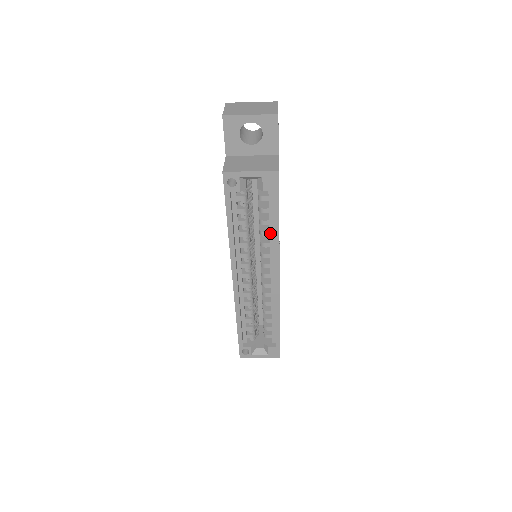
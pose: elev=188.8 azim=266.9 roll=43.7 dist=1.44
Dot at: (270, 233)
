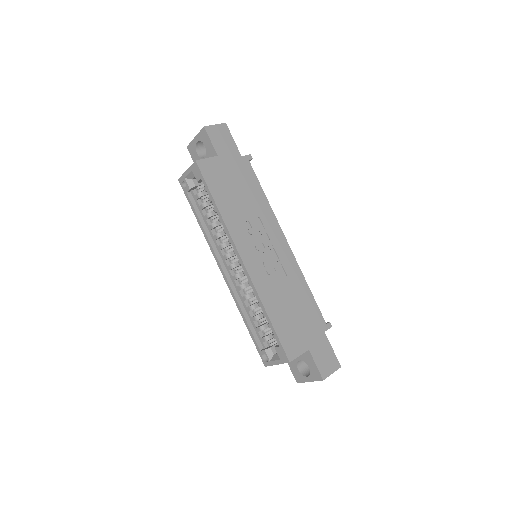
Dot at: occluded
